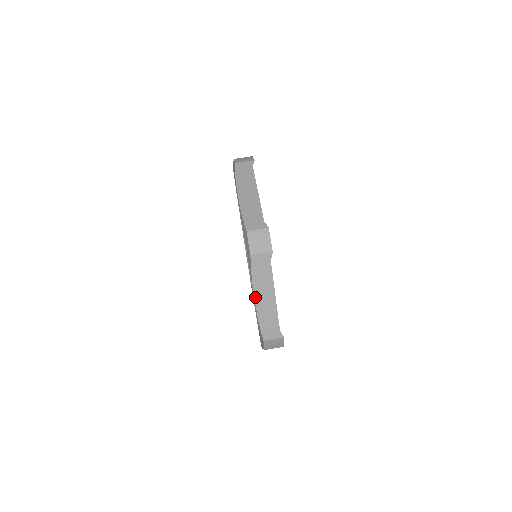
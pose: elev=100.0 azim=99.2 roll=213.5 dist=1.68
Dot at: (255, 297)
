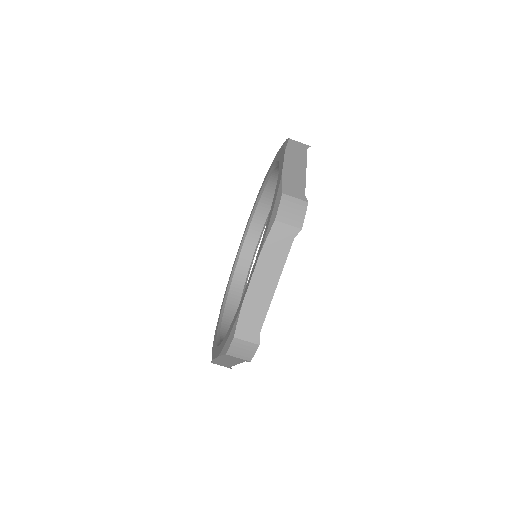
Dot at: (253, 275)
